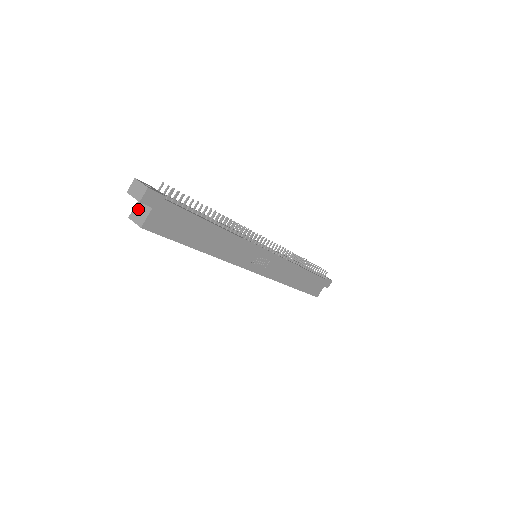
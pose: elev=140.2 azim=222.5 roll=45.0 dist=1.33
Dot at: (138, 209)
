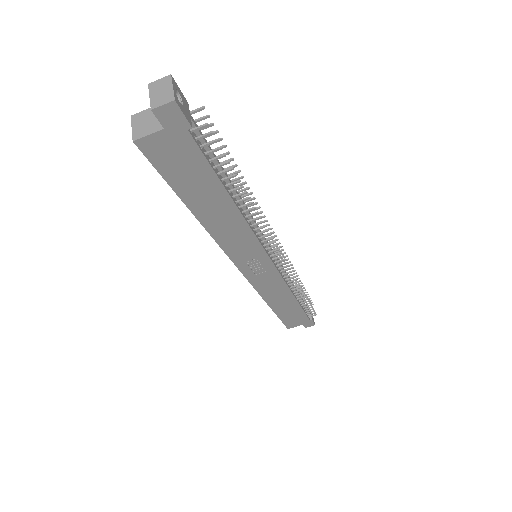
Dot at: (149, 115)
